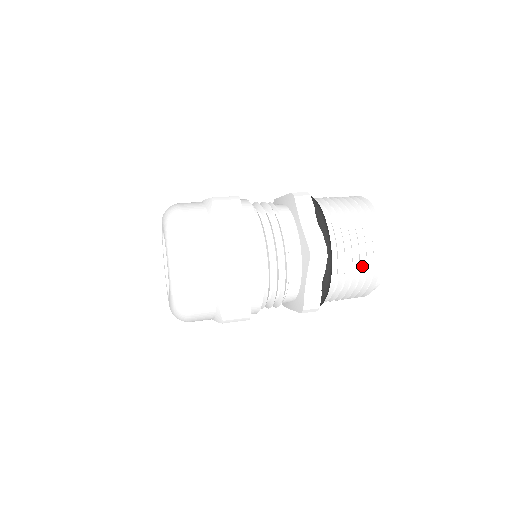
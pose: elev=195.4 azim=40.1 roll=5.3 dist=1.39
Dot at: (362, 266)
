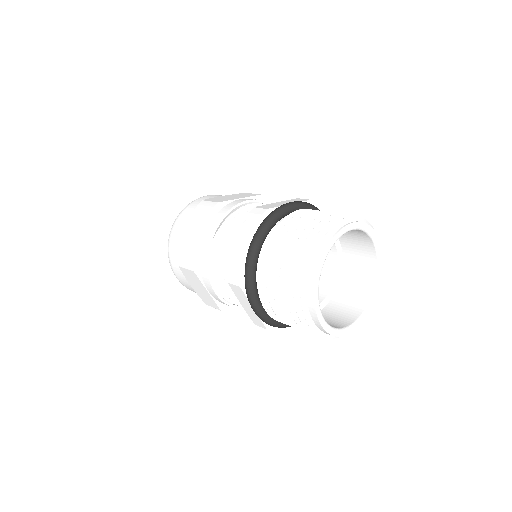
Dot at: (291, 308)
